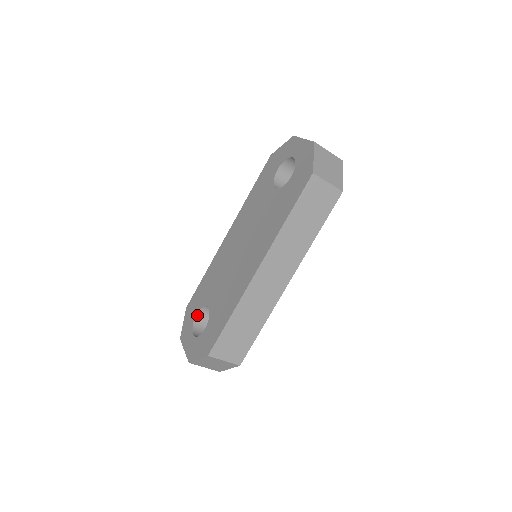
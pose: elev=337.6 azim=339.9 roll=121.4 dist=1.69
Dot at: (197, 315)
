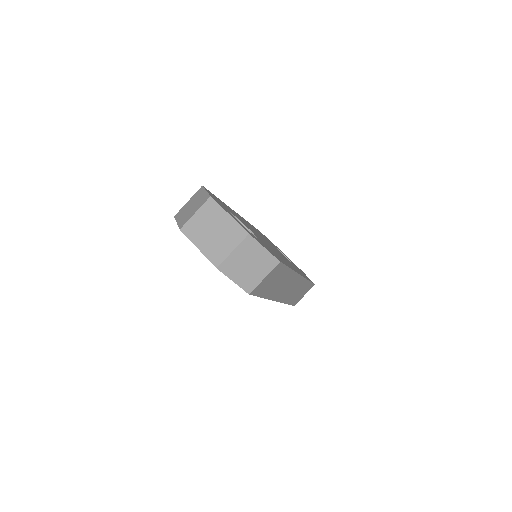
Dot at: occluded
